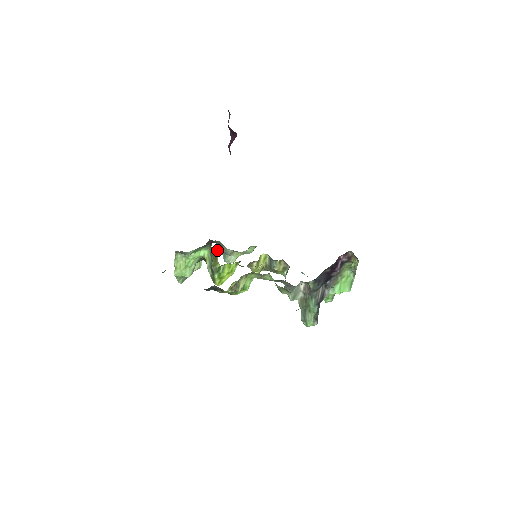
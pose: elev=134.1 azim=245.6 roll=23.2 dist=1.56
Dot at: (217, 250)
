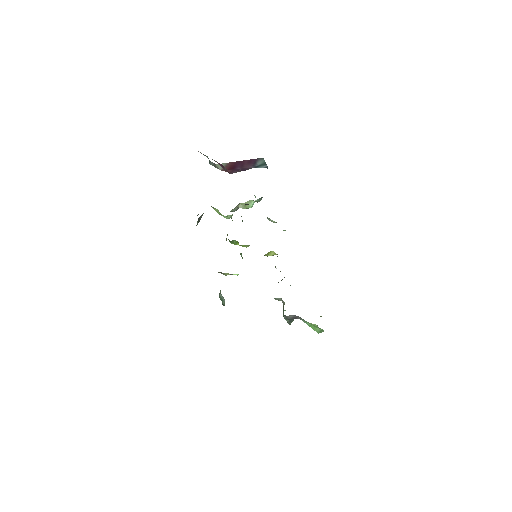
Dot at: occluded
